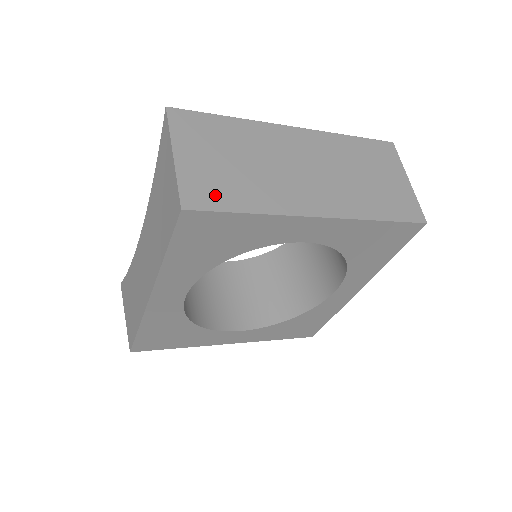
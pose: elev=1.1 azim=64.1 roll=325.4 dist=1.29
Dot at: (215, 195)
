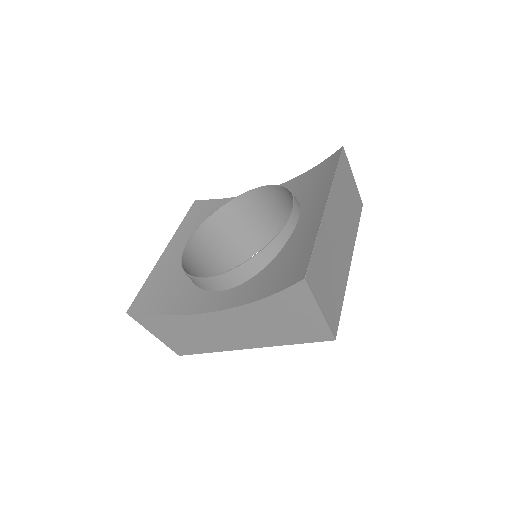
Dot at: (336, 312)
